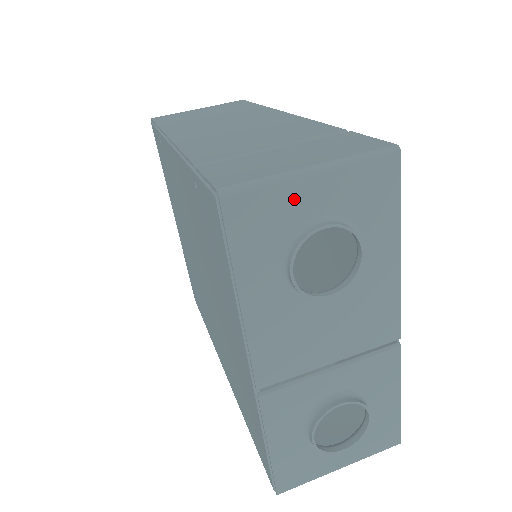
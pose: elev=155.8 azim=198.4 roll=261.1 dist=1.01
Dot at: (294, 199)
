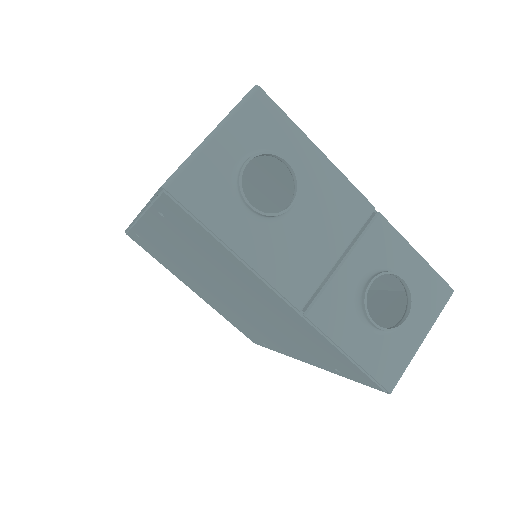
Dot at: (215, 160)
